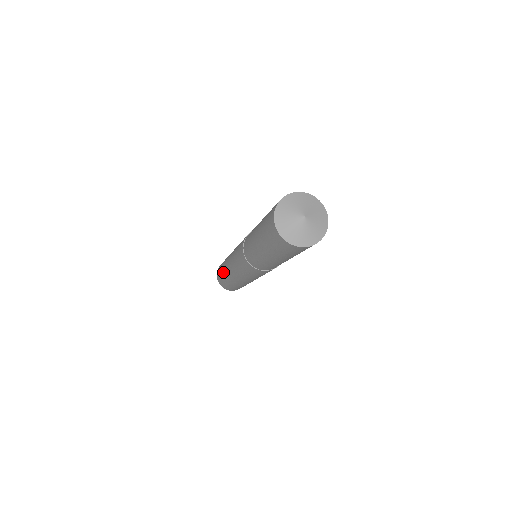
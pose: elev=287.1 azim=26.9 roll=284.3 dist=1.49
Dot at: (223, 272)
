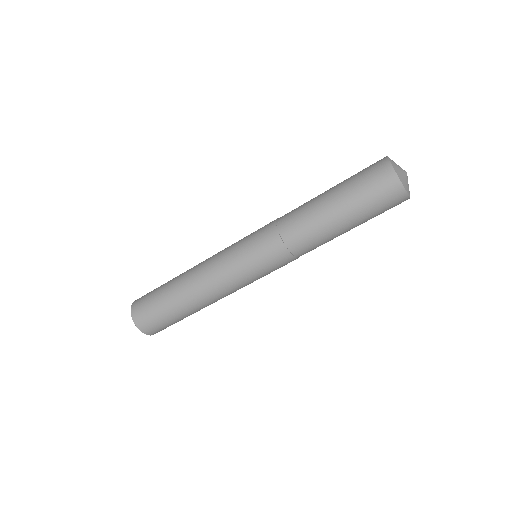
Dot at: (174, 297)
